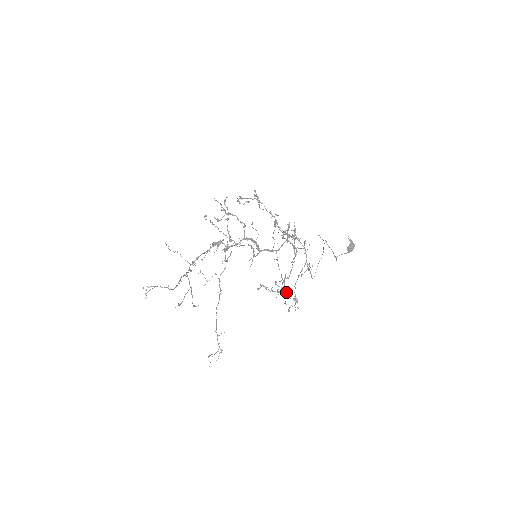
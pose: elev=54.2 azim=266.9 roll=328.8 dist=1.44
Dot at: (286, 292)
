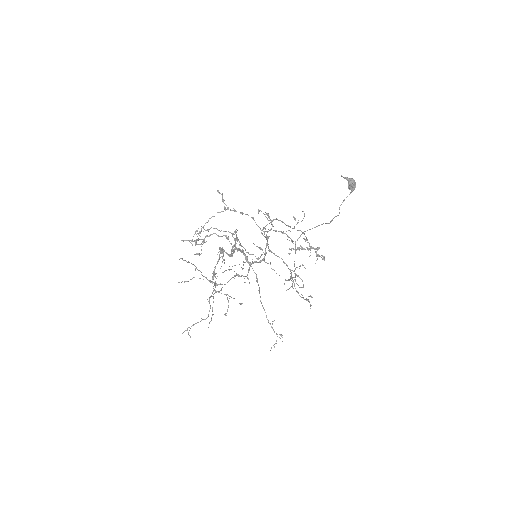
Dot at: occluded
